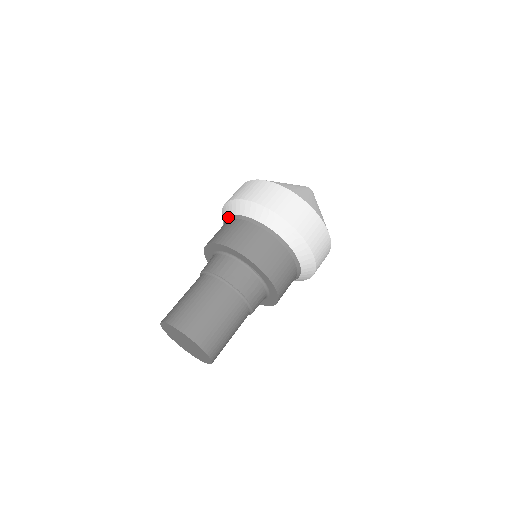
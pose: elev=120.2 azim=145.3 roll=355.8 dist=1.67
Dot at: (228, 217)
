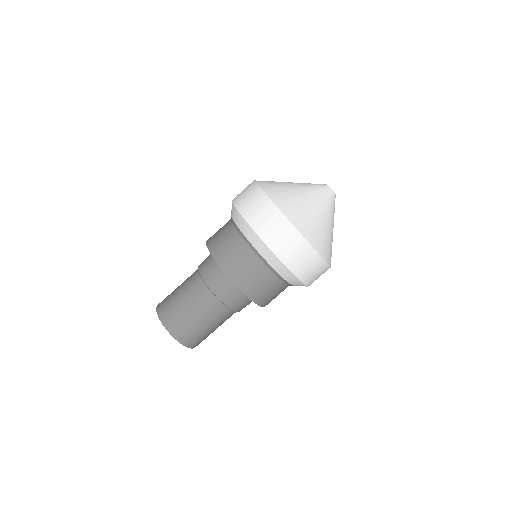
Dot at: (241, 232)
